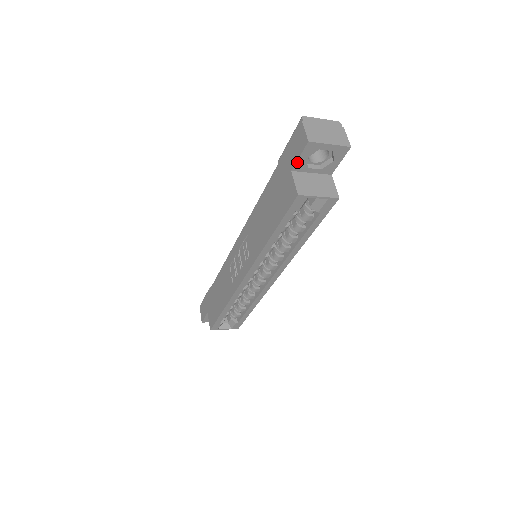
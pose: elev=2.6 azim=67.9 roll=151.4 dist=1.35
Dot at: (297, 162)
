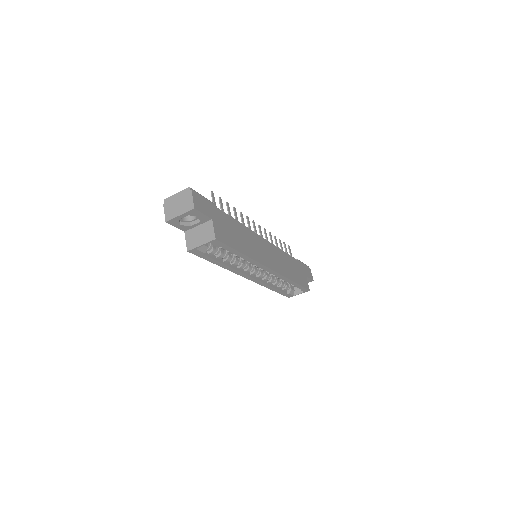
Dot at: (179, 228)
